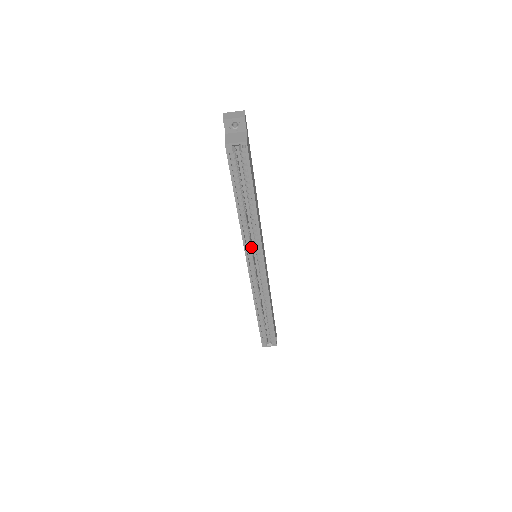
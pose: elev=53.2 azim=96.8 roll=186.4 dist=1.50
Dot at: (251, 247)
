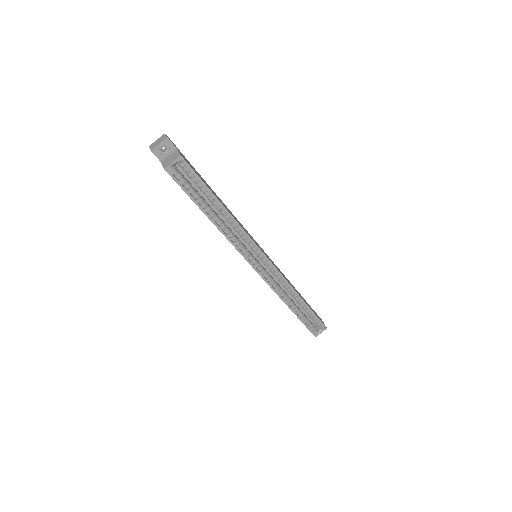
Dot at: (245, 249)
